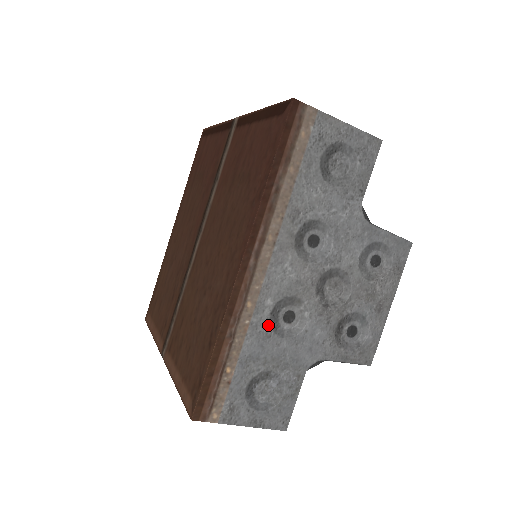
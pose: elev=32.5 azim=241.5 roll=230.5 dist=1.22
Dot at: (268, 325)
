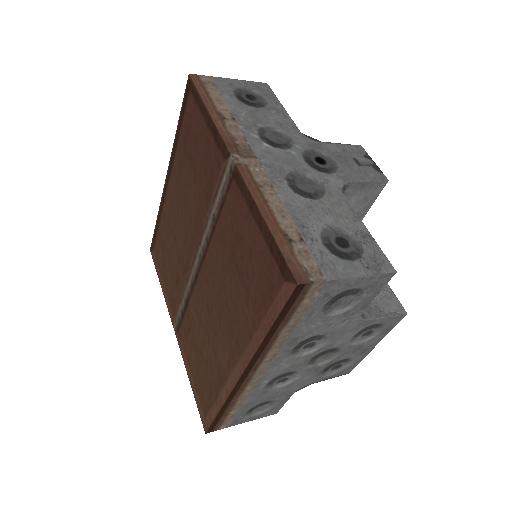
Dot at: (264, 389)
